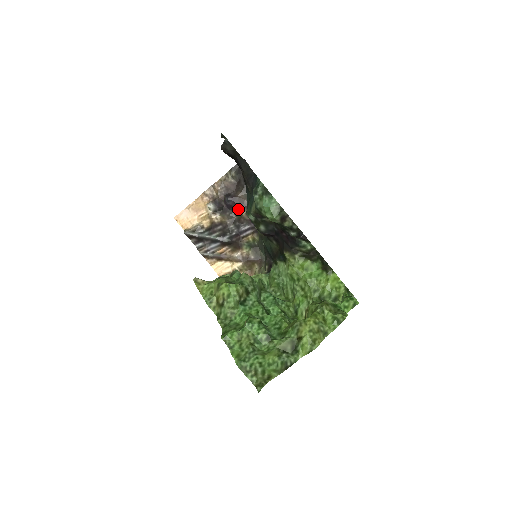
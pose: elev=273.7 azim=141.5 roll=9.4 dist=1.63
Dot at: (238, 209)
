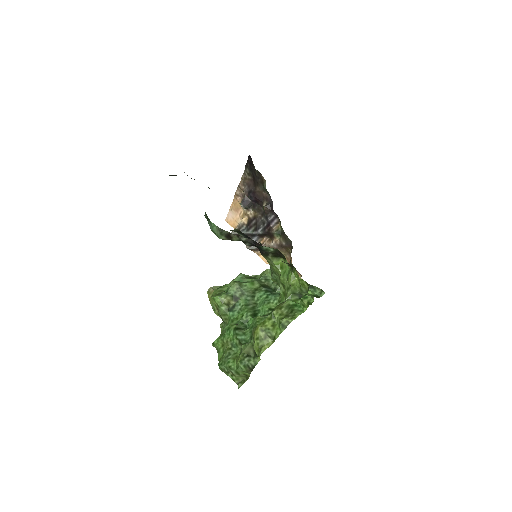
Dot at: (261, 202)
